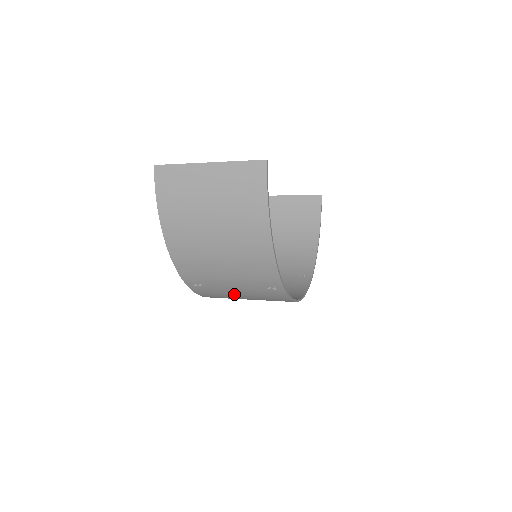
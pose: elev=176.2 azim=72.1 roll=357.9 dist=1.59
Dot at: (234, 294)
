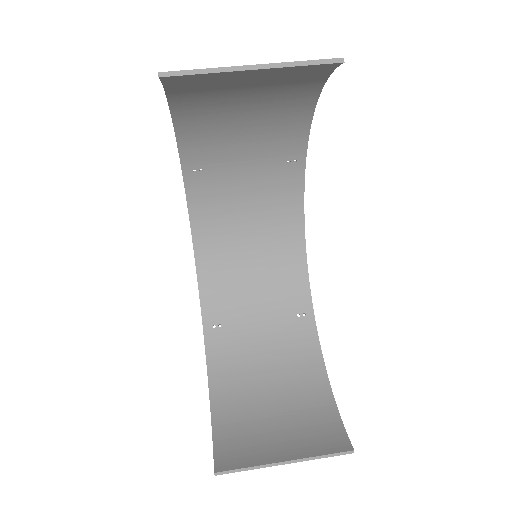
Dot at: (249, 298)
